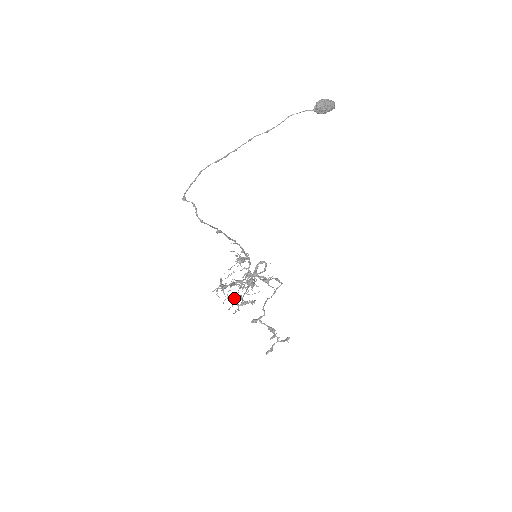
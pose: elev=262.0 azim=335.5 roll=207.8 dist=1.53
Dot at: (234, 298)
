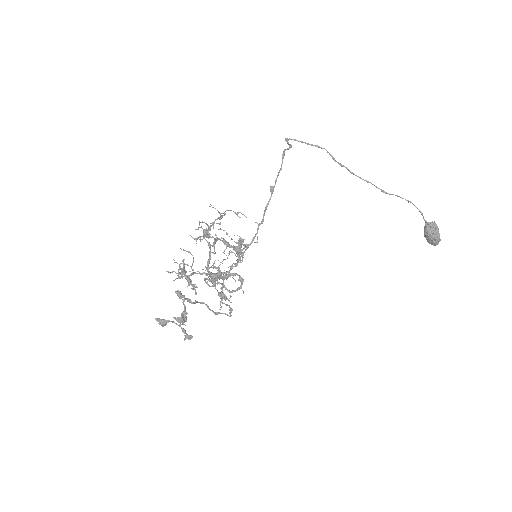
Dot at: occluded
